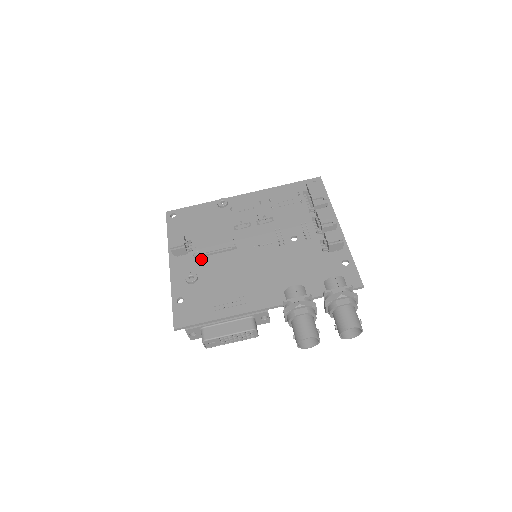
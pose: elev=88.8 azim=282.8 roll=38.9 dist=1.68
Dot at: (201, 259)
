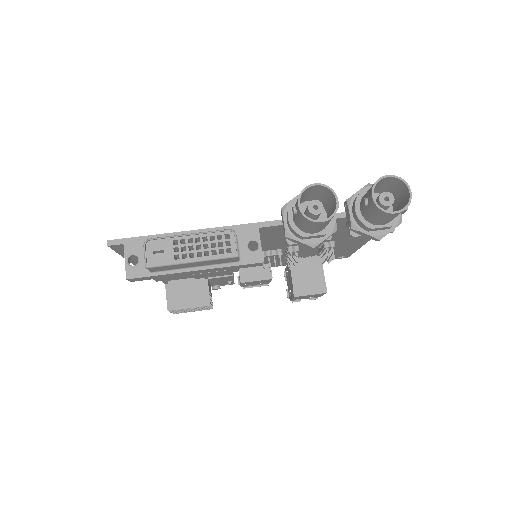
Dot at: occluded
